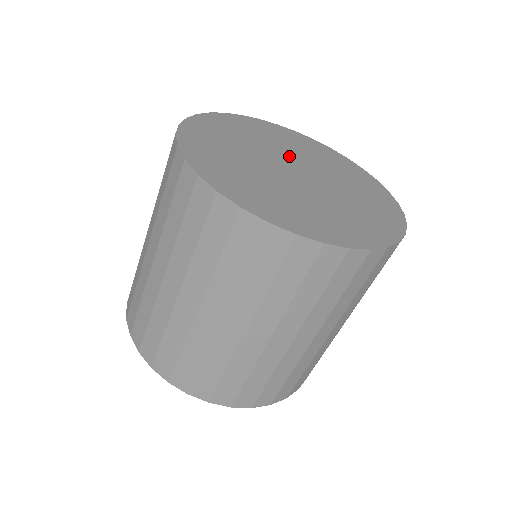
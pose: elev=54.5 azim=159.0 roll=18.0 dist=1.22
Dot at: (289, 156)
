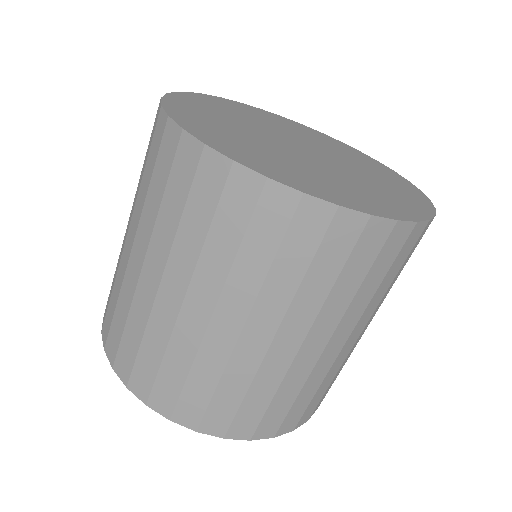
Dot at: (306, 142)
